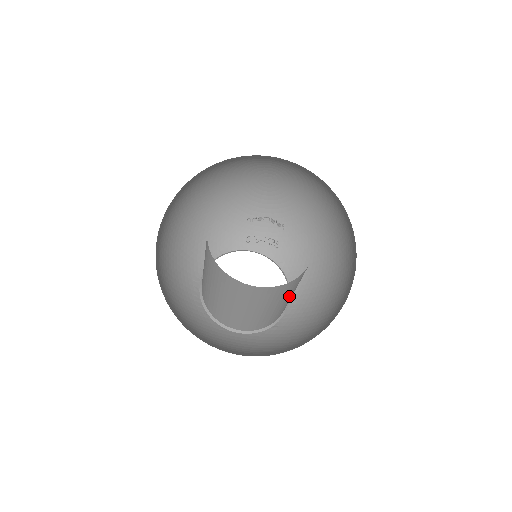
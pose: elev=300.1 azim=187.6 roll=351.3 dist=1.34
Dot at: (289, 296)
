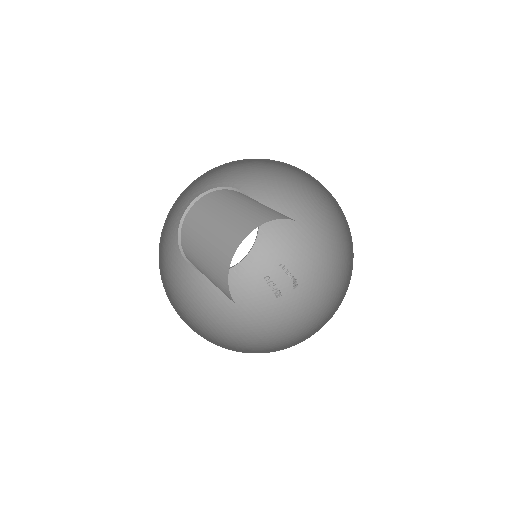
Dot at: occluded
